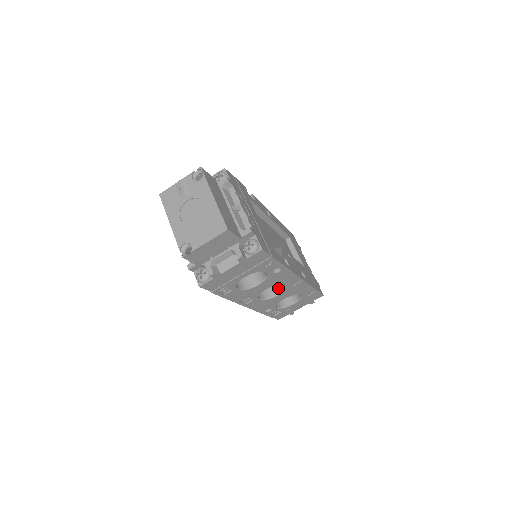
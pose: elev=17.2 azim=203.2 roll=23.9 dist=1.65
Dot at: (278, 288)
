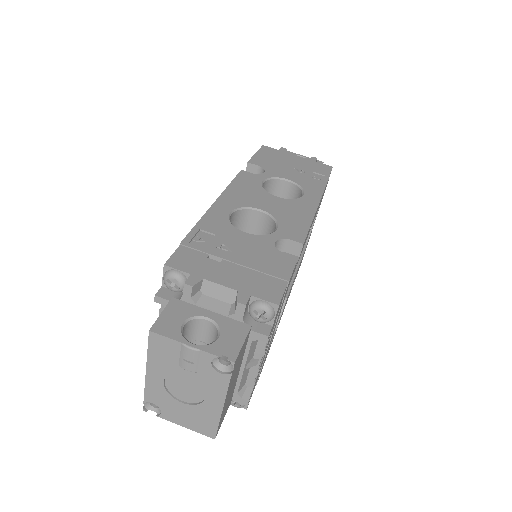
Dot at: occluded
